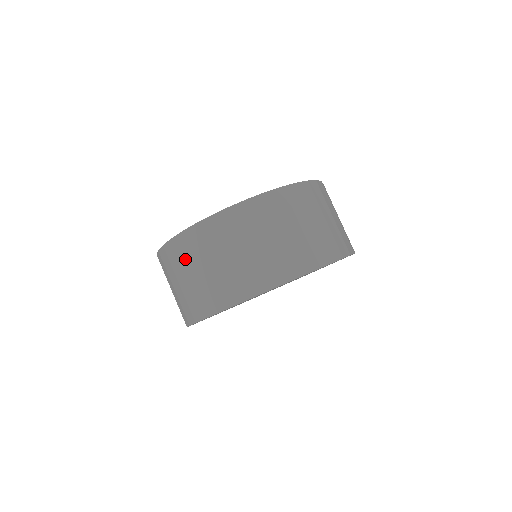
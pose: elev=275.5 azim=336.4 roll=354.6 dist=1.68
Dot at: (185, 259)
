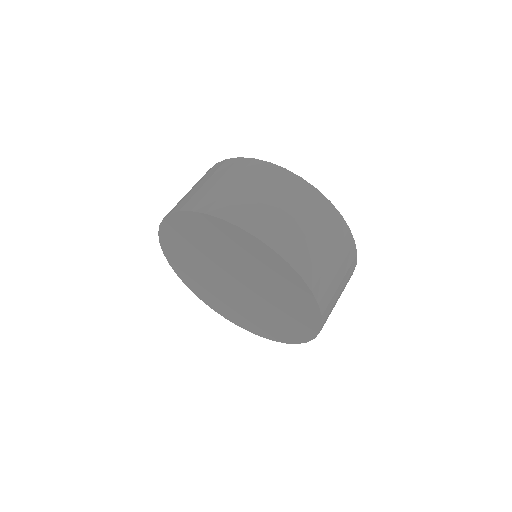
Dot at: occluded
